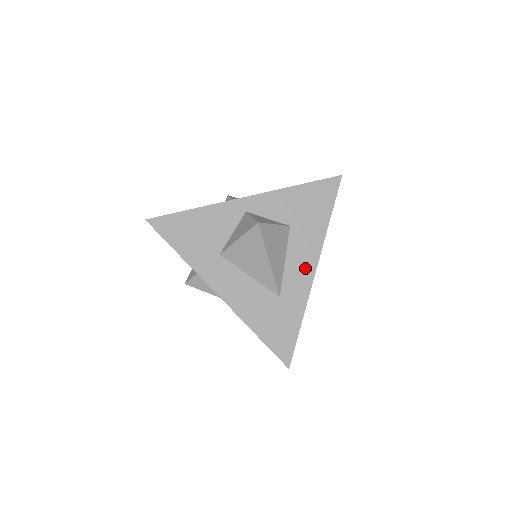
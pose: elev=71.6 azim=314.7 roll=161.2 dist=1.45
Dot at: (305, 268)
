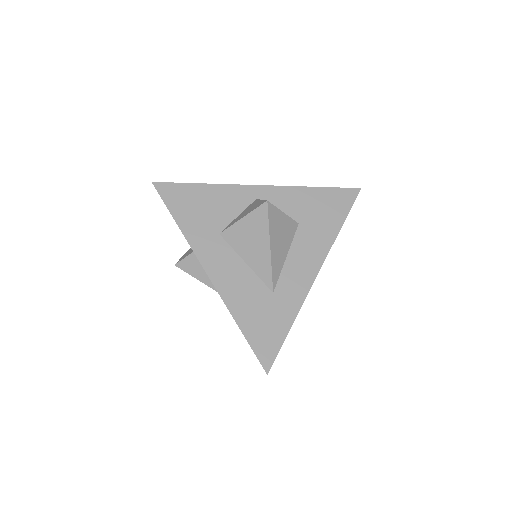
Dot at: (306, 269)
